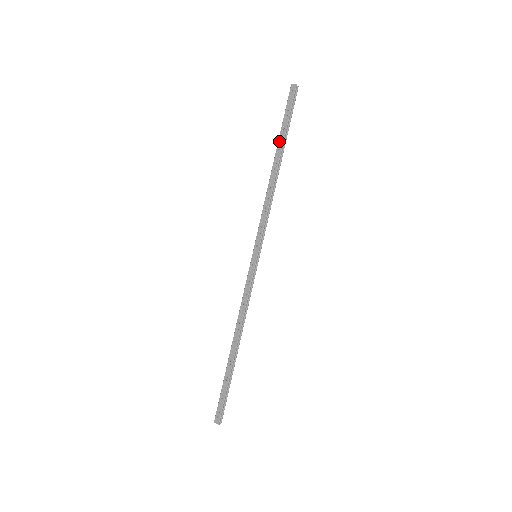
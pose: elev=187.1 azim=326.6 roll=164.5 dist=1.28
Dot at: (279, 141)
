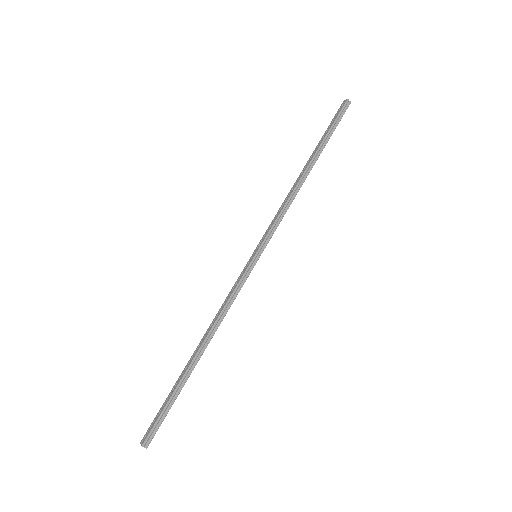
Dot at: (316, 147)
